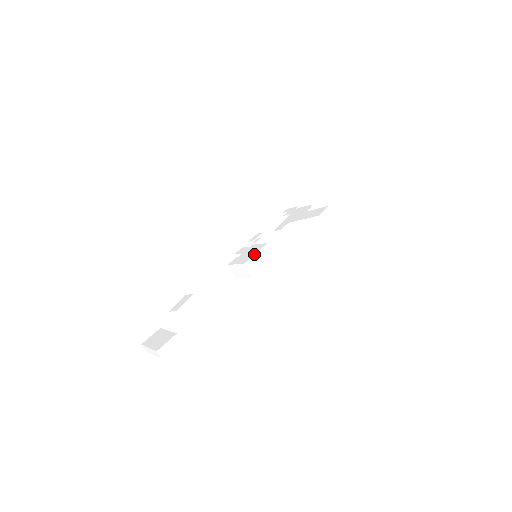
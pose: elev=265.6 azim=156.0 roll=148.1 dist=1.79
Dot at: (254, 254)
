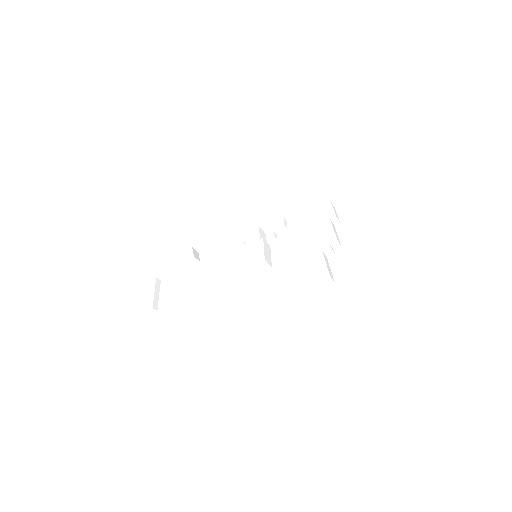
Dot at: (246, 264)
